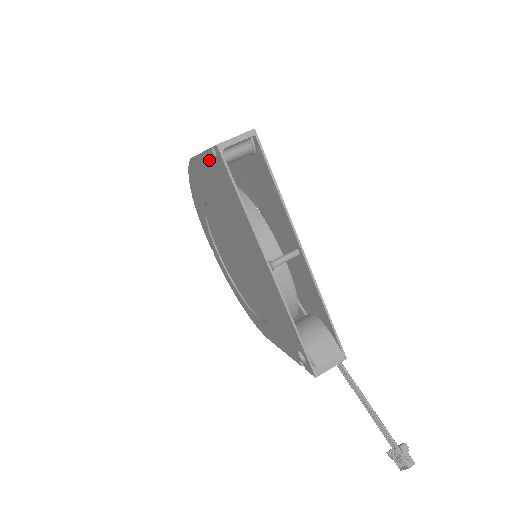
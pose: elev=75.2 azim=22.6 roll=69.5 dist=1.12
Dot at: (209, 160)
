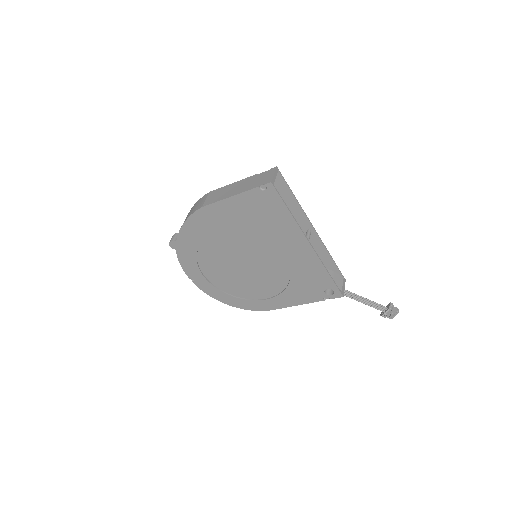
Dot at: (247, 197)
